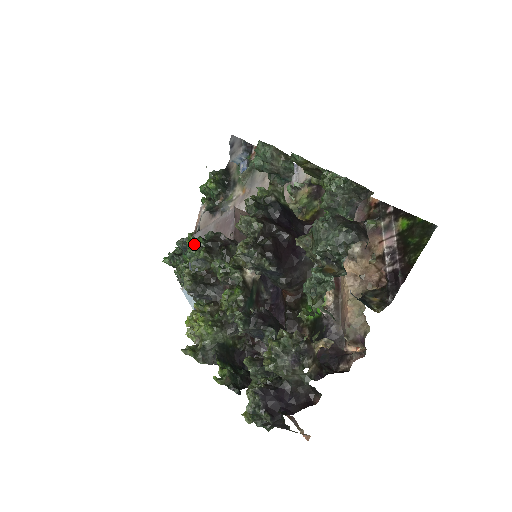
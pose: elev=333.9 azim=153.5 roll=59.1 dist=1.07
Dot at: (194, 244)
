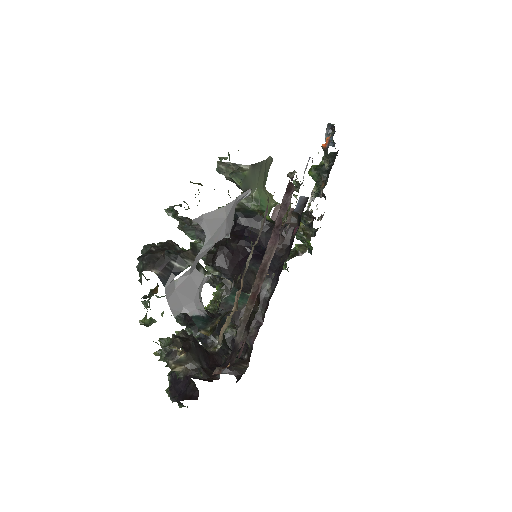
Dot at: occluded
